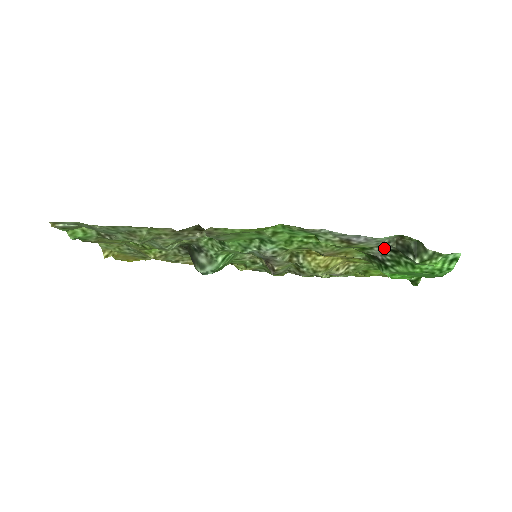
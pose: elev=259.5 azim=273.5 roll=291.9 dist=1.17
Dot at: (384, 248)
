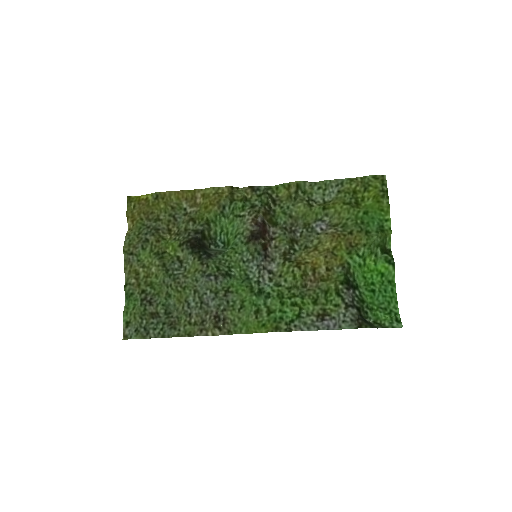
Dot at: (352, 304)
